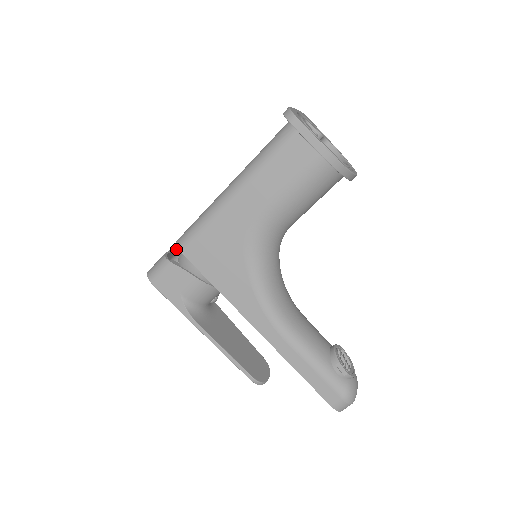
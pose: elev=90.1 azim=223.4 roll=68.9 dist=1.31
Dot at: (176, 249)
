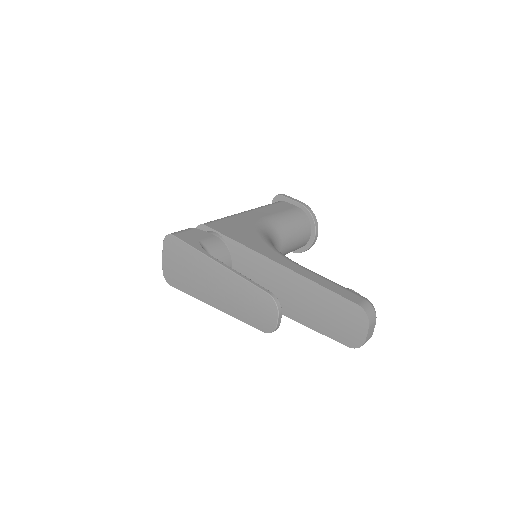
Dot at: occluded
